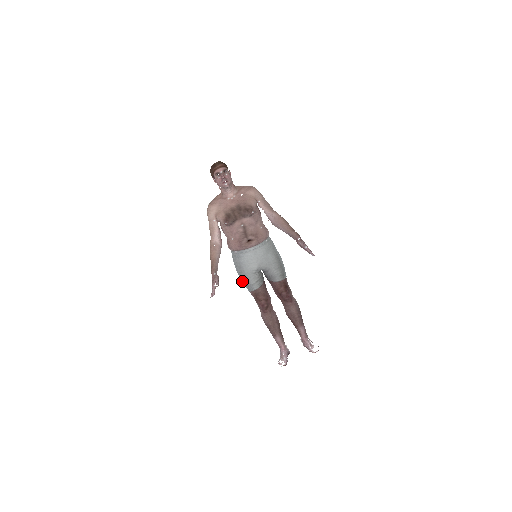
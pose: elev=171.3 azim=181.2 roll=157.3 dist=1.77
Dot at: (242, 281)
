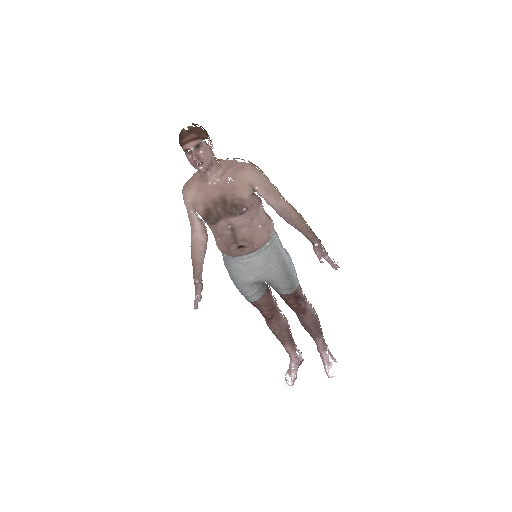
Dot at: (236, 287)
